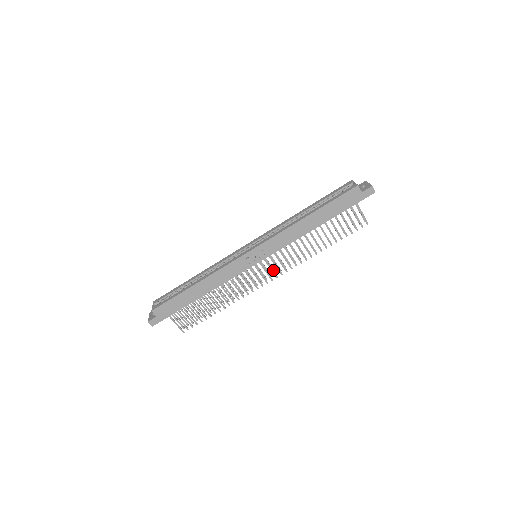
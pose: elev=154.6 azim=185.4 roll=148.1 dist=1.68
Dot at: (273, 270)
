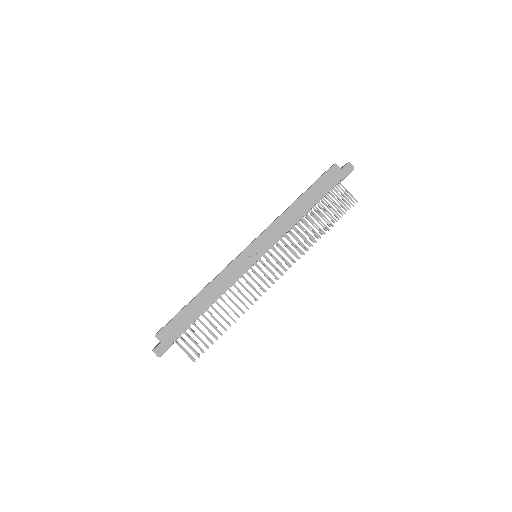
Dot at: (277, 271)
